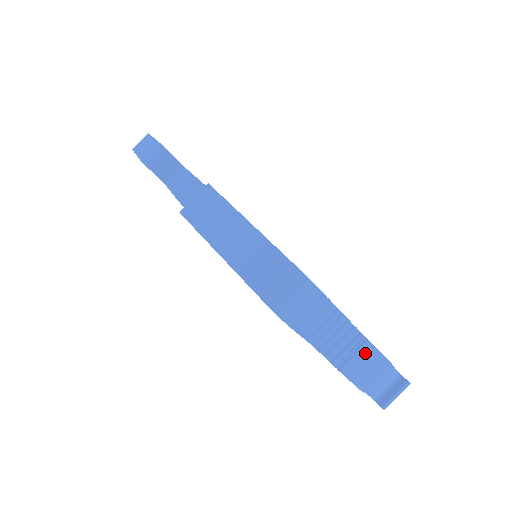
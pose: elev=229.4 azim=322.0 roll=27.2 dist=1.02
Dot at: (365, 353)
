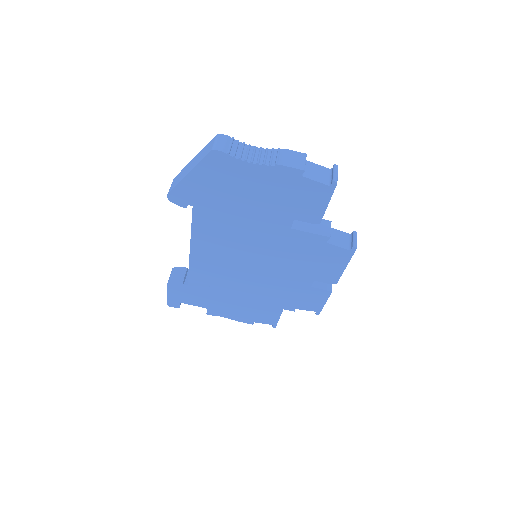
Dot at: (283, 153)
